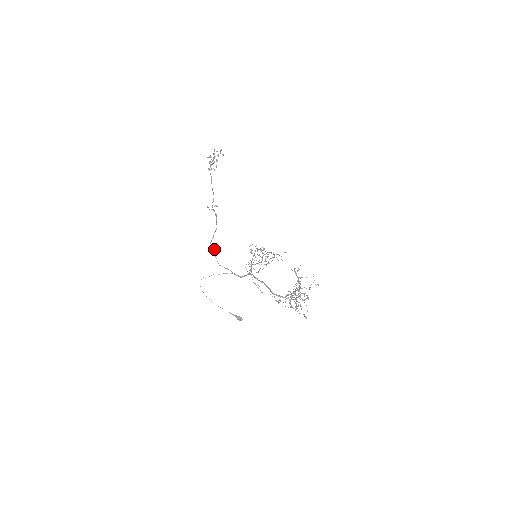
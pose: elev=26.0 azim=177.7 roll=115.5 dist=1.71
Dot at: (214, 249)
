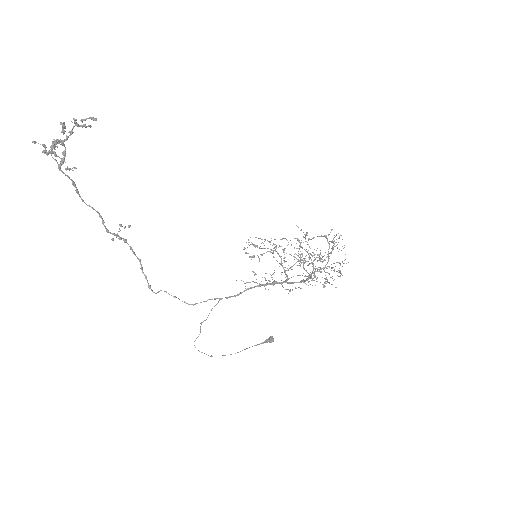
Dot at: (165, 291)
